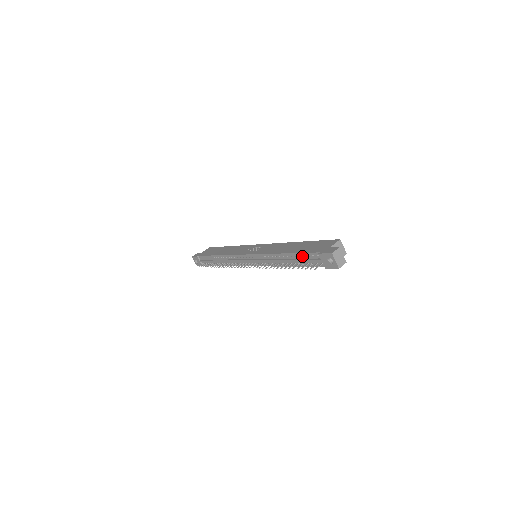
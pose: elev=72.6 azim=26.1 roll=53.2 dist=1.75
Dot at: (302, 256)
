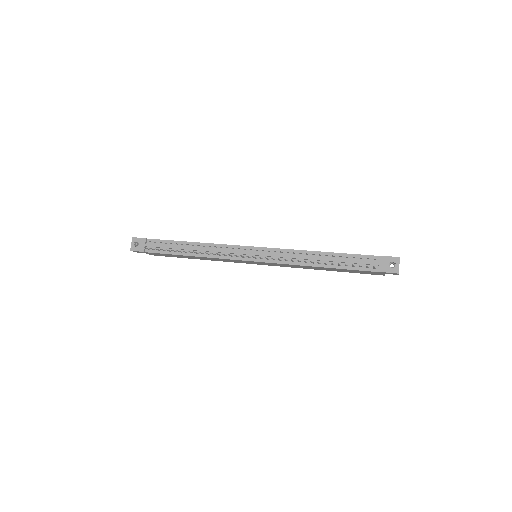
Dot at: (351, 257)
